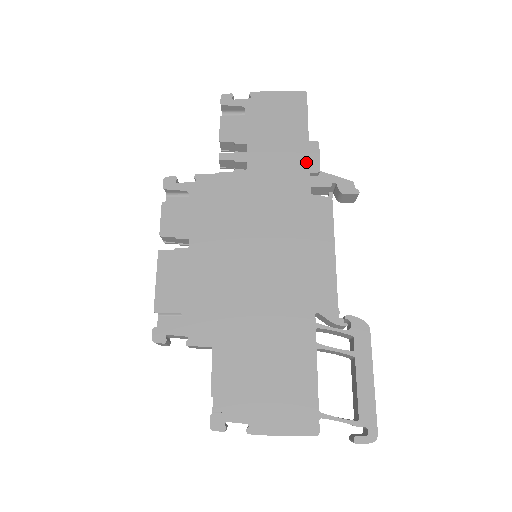
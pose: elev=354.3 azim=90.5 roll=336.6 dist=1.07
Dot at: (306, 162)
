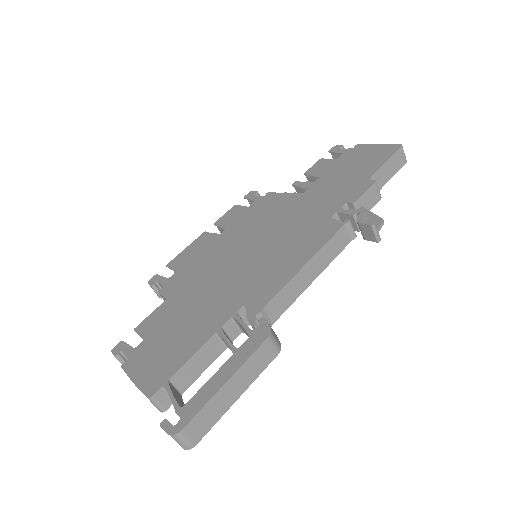
Dot at: (351, 194)
